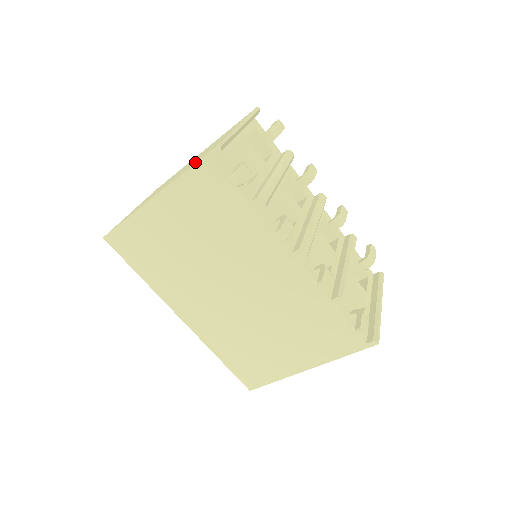
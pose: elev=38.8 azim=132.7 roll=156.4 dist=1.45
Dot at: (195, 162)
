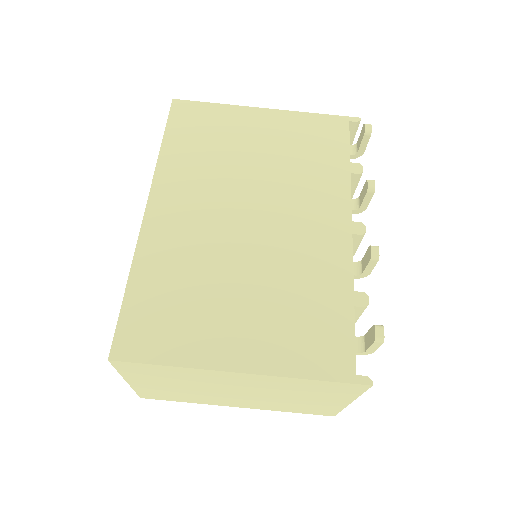
Dot at: occluded
